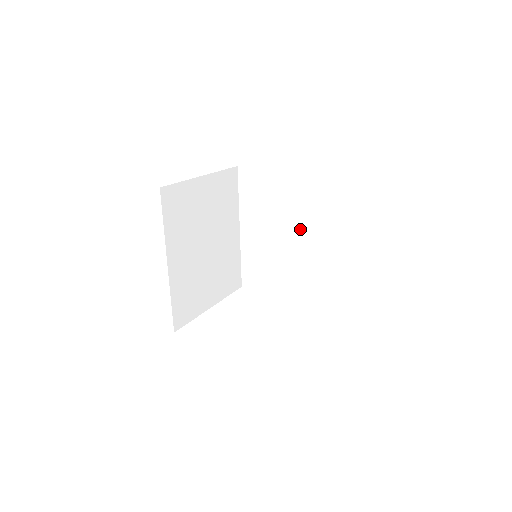
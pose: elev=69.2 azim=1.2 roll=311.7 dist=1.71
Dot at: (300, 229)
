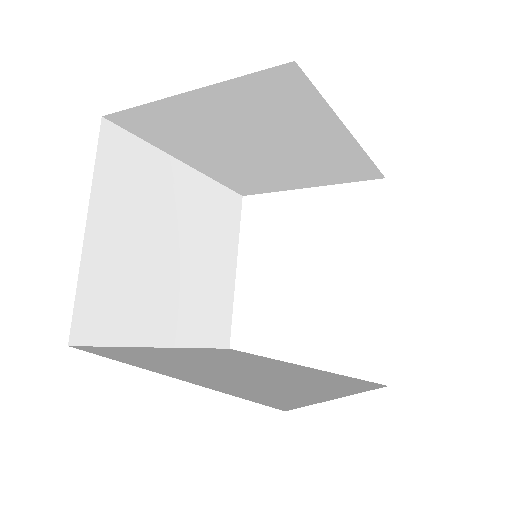
Dot at: (277, 139)
